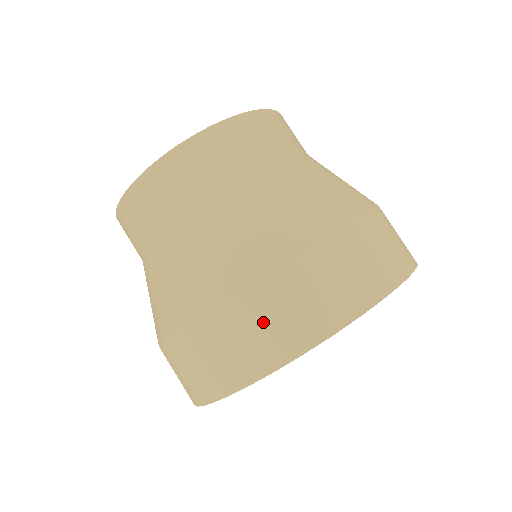
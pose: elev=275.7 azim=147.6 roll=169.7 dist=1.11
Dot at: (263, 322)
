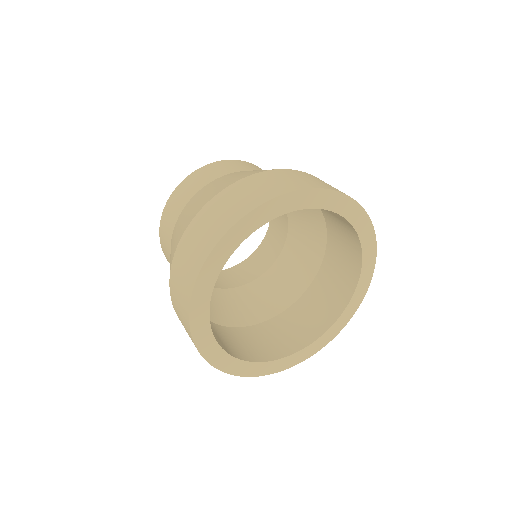
Dot at: (241, 195)
